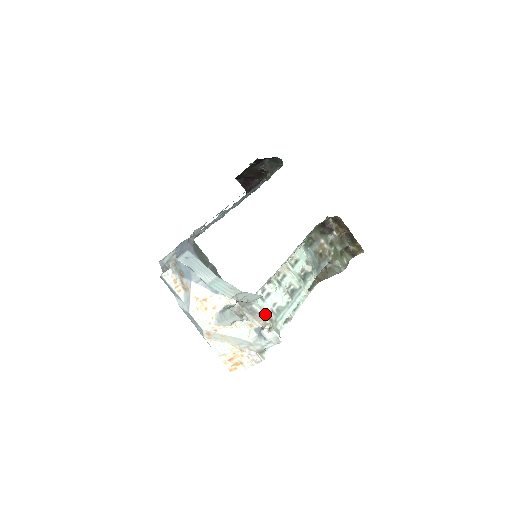
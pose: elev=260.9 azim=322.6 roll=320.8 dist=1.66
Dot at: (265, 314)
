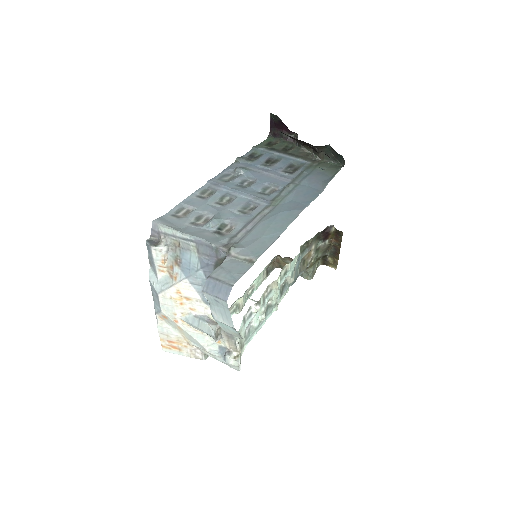
Dot at: (240, 340)
